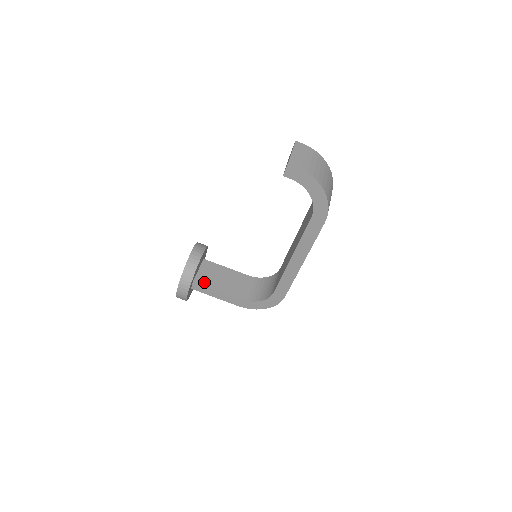
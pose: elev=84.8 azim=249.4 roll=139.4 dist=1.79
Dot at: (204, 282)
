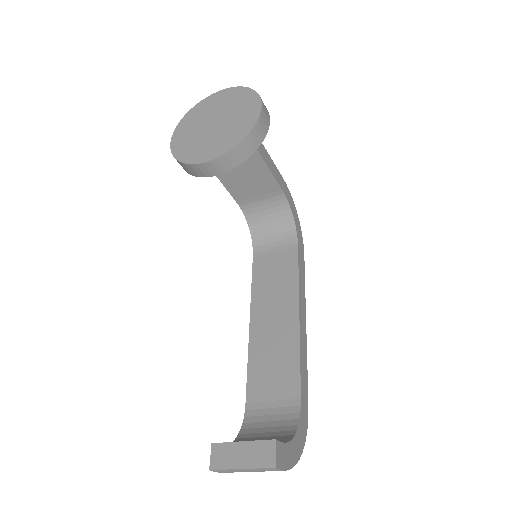
Dot at: occluded
